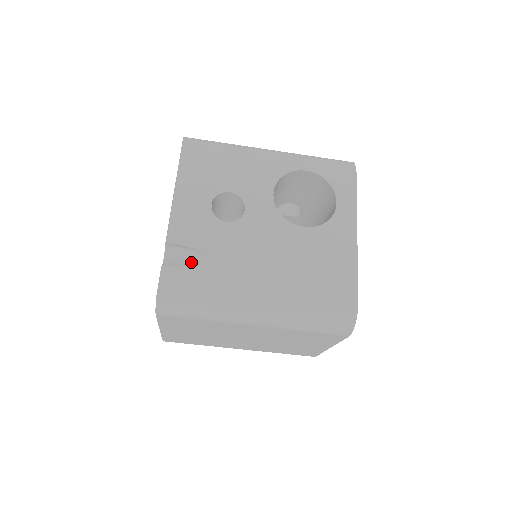
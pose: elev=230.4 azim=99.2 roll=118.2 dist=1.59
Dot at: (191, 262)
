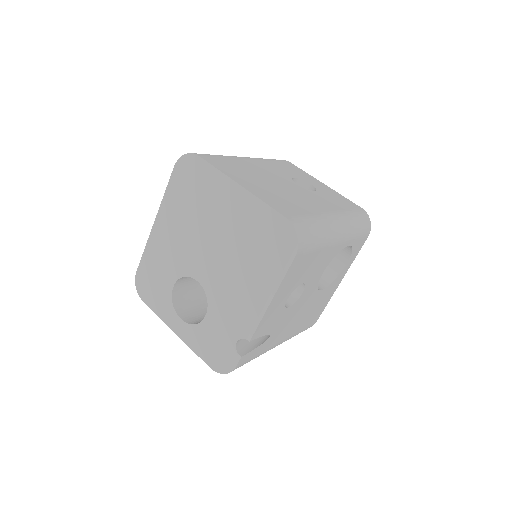
Dot at: occluded
